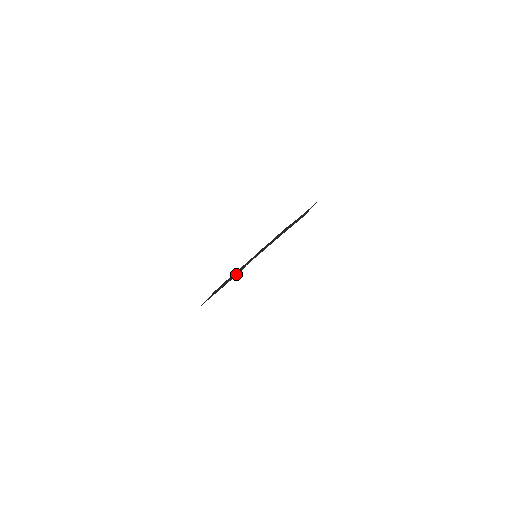
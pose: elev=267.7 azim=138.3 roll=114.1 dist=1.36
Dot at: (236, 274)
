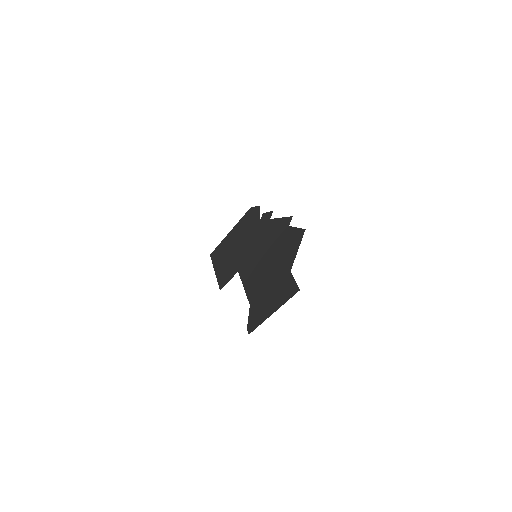
Dot at: (229, 271)
